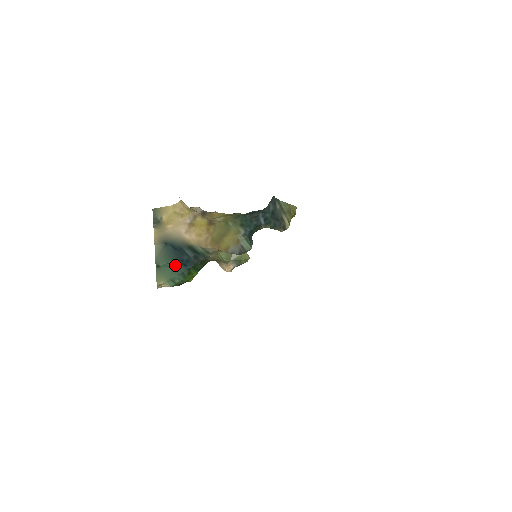
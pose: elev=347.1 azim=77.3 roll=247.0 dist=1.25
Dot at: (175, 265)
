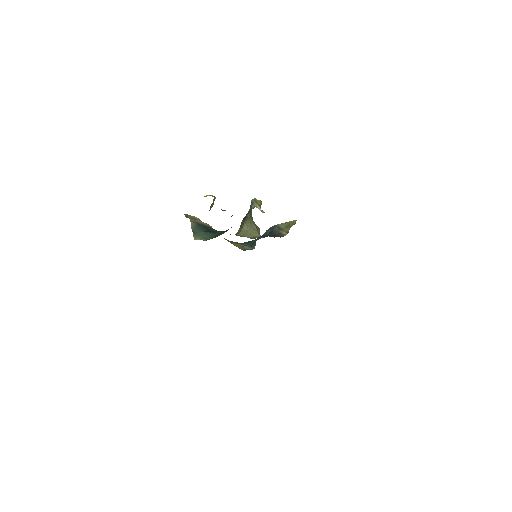
Dot at: (207, 232)
